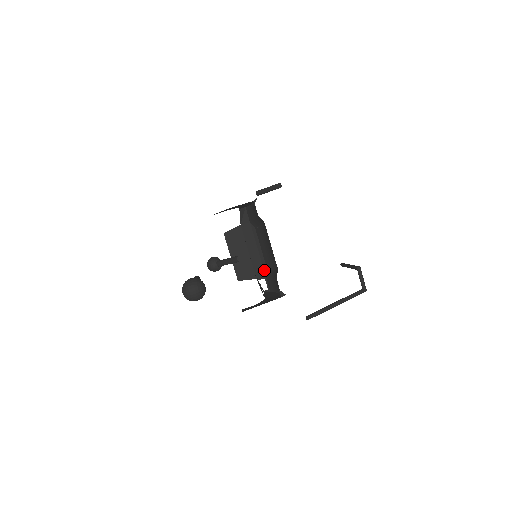
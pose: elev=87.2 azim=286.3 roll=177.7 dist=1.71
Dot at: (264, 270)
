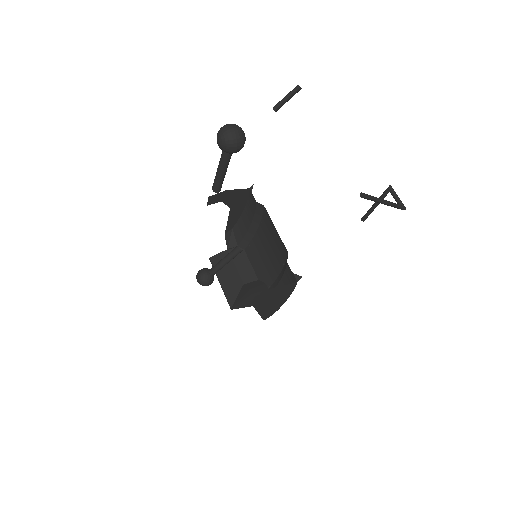
Dot at: occluded
